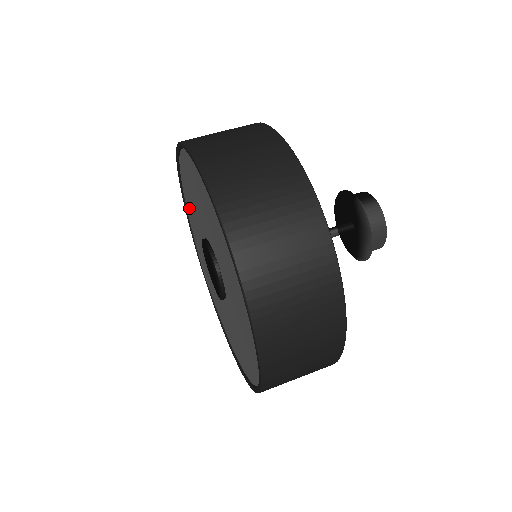
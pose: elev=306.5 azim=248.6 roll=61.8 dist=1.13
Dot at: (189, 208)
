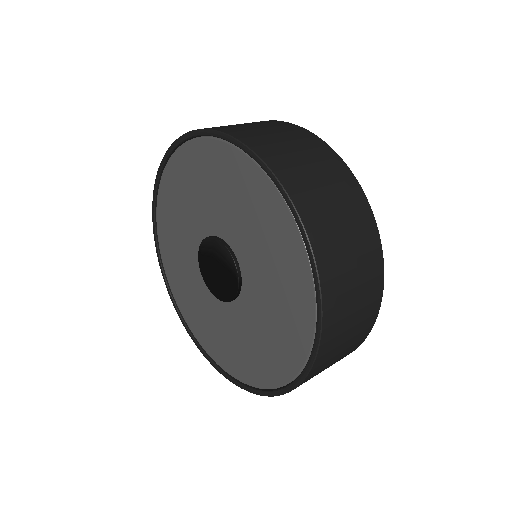
Dot at: (199, 326)
